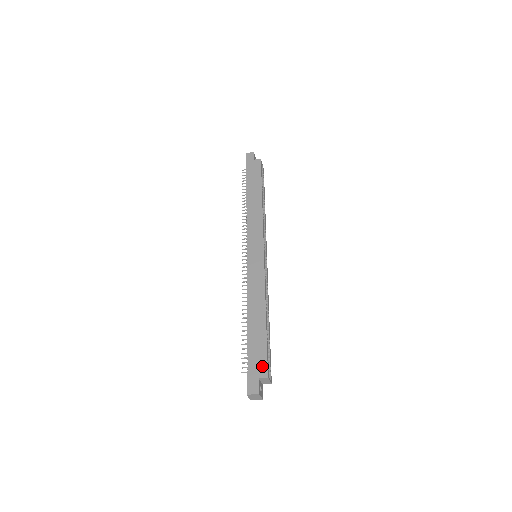
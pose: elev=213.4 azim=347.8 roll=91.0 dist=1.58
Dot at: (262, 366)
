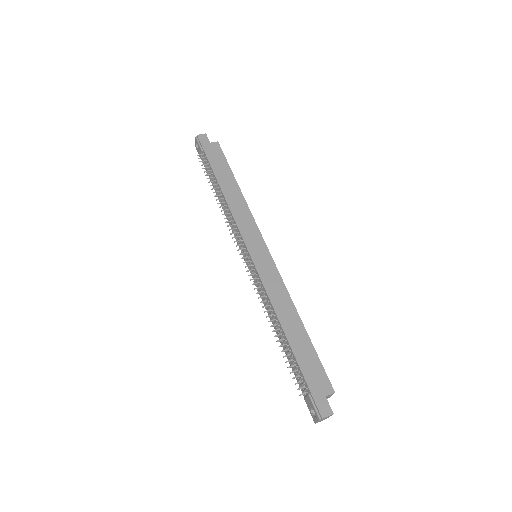
Dot at: (324, 381)
